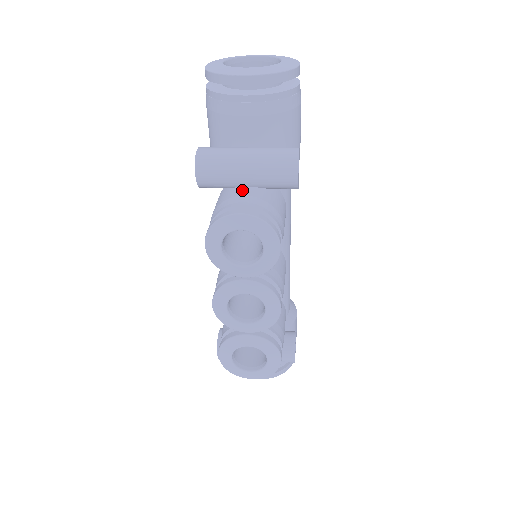
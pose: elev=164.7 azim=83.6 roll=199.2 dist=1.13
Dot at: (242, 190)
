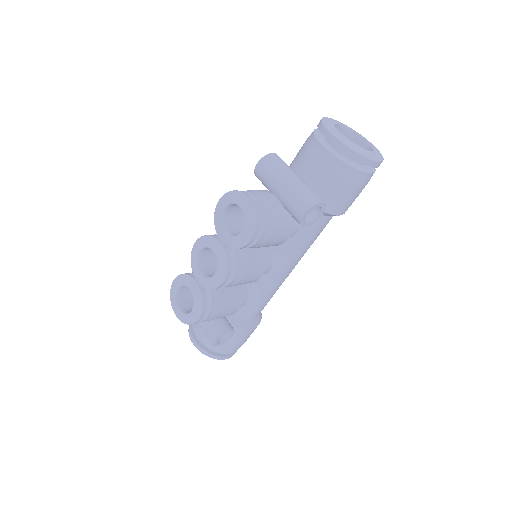
Dot at: (270, 195)
